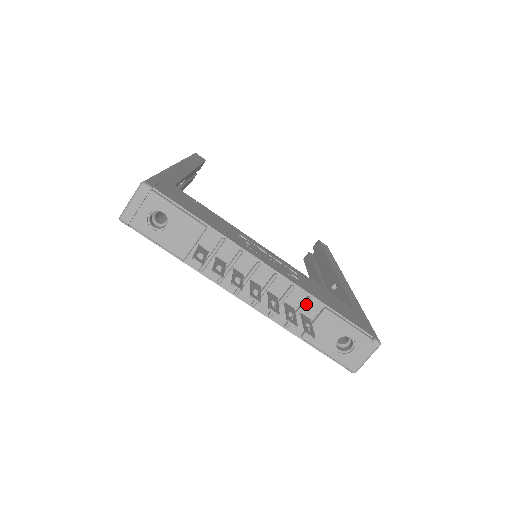
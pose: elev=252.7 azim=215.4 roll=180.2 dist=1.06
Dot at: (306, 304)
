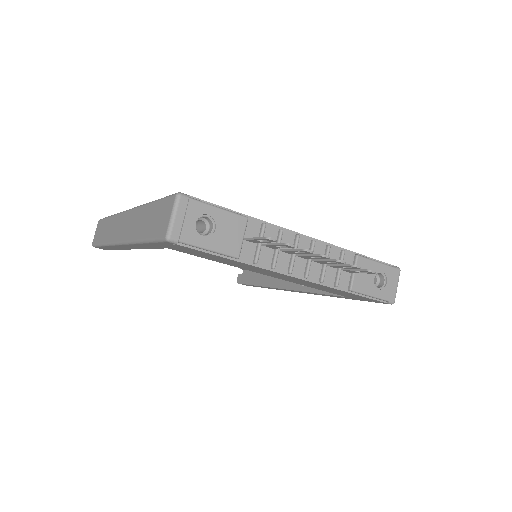
Dot at: (343, 257)
